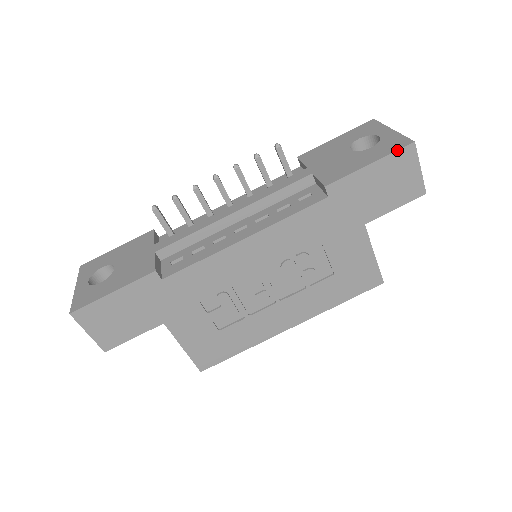
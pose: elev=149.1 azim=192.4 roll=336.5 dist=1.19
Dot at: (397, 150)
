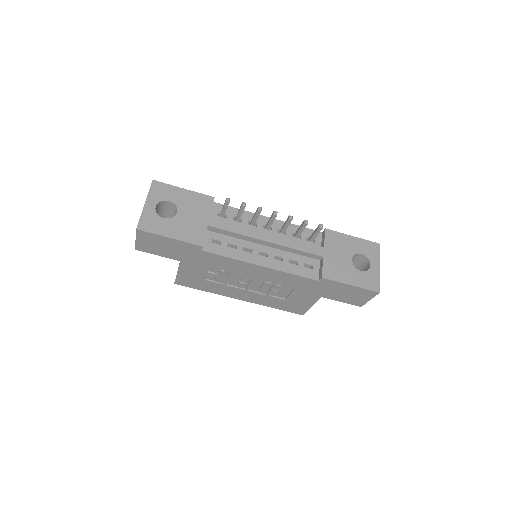
Dot at: (369, 290)
